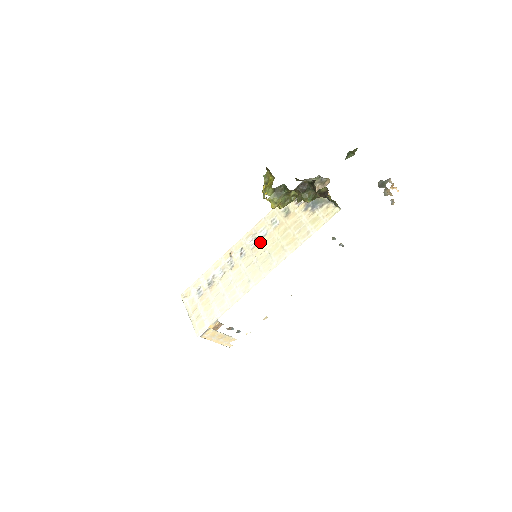
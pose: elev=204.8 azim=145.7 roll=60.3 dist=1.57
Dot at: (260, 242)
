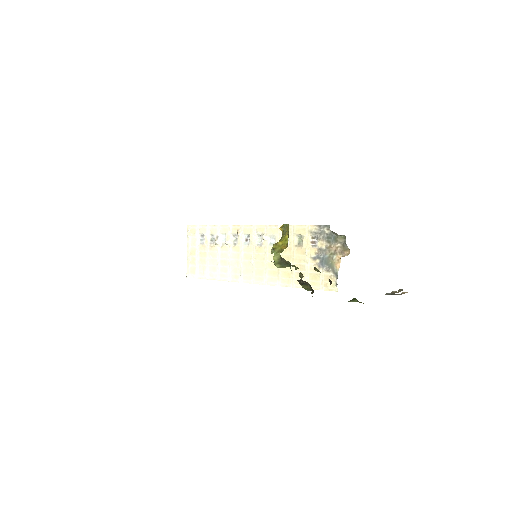
Dot at: (265, 247)
